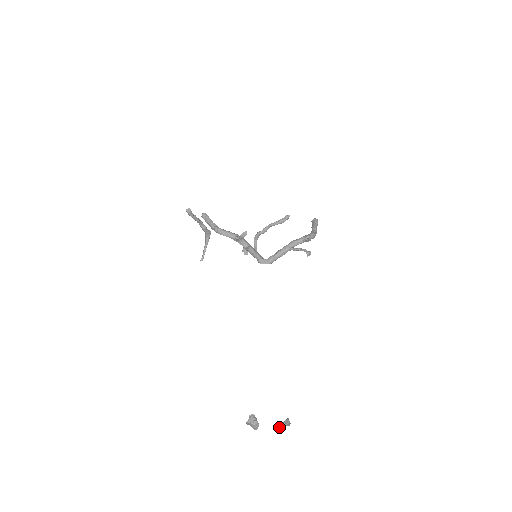
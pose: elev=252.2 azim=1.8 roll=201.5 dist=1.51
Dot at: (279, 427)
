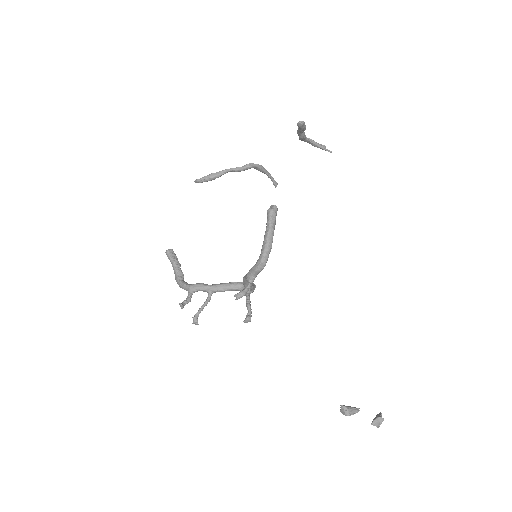
Dot at: occluded
